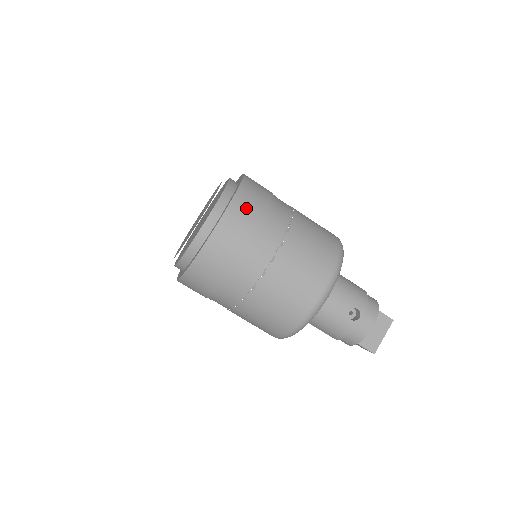
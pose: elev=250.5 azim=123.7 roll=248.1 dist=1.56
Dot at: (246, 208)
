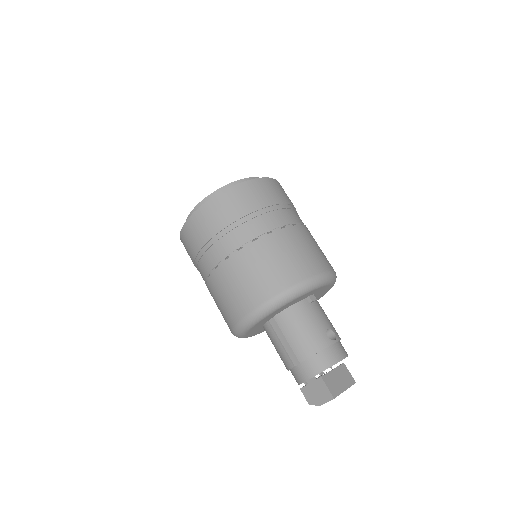
Dot at: (284, 192)
